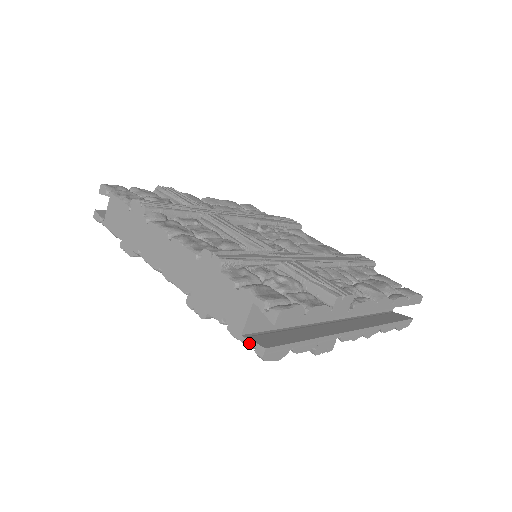
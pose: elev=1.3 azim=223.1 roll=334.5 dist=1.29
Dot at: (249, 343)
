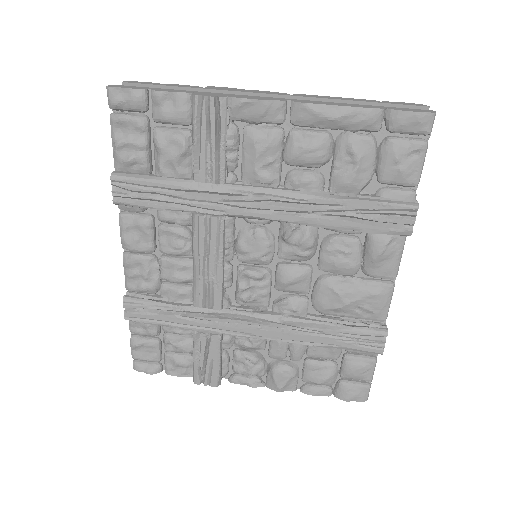
Dot at: occluded
